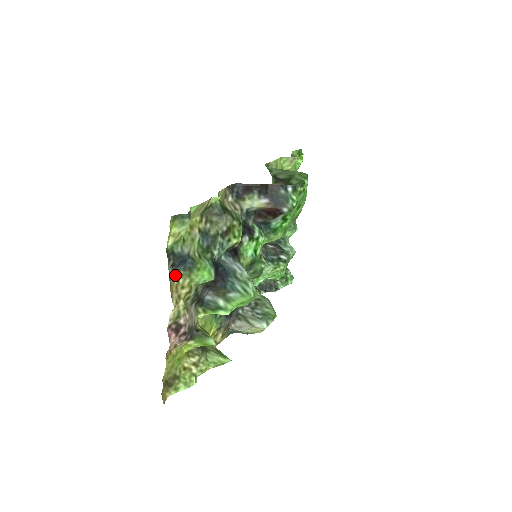
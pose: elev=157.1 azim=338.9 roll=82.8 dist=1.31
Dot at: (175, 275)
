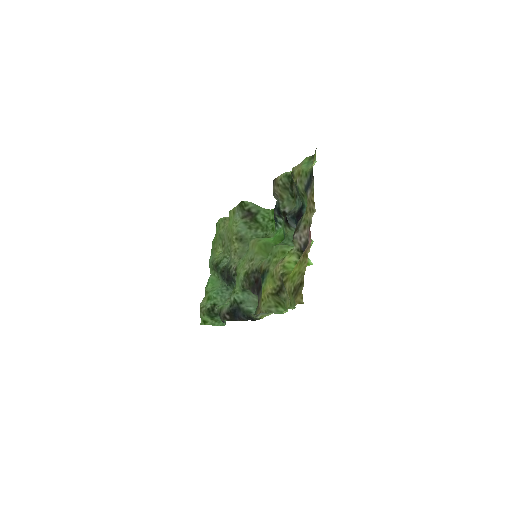
Dot at: (308, 193)
